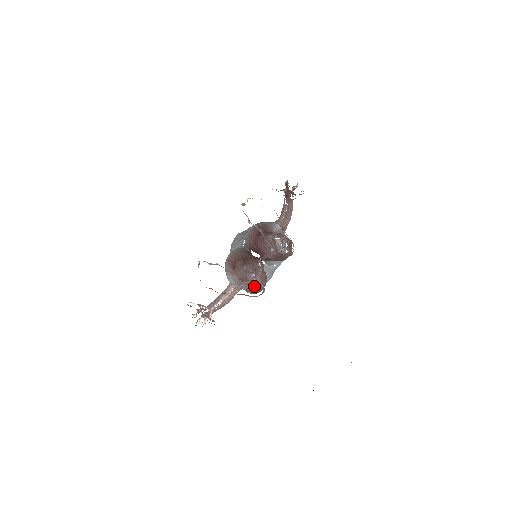
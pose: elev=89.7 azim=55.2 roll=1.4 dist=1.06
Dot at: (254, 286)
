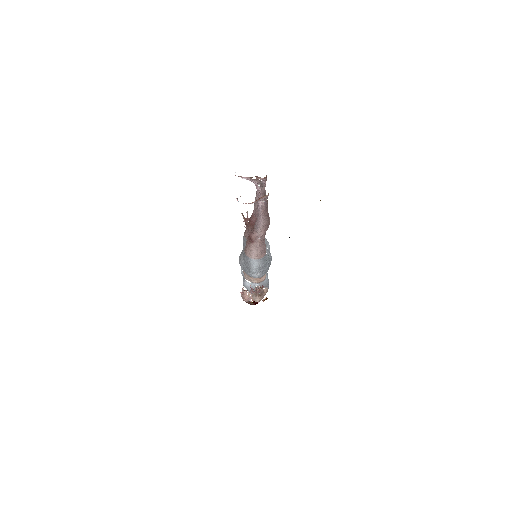
Dot at: (267, 260)
